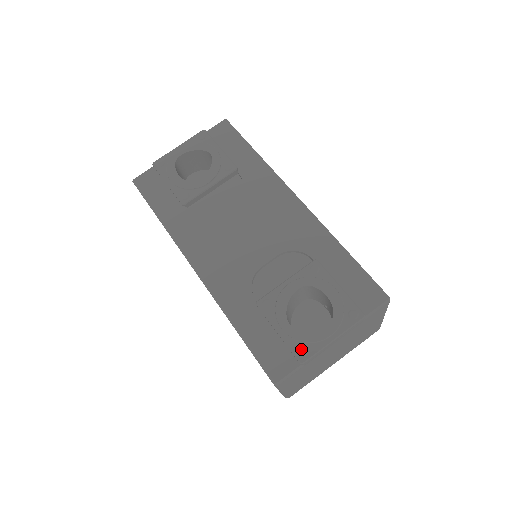
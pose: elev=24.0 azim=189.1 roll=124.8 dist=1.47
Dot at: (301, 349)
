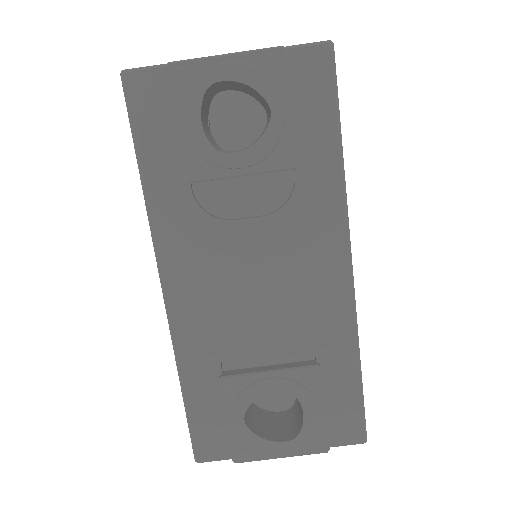
Dot at: (242, 451)
